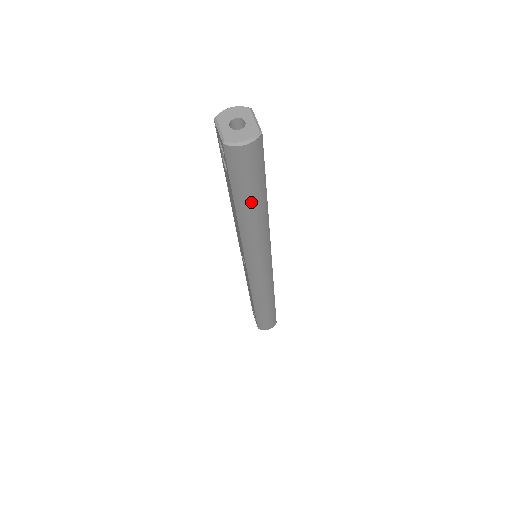
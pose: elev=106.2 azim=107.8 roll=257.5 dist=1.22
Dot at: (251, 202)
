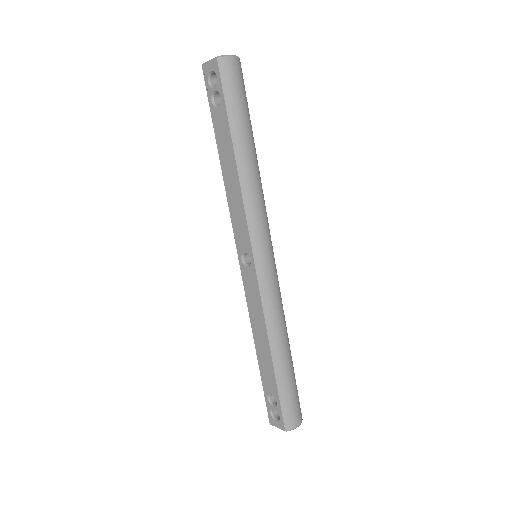
Dot at: (245, 130)
